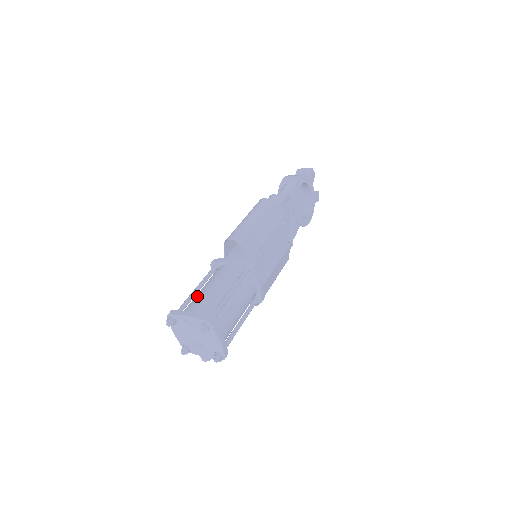
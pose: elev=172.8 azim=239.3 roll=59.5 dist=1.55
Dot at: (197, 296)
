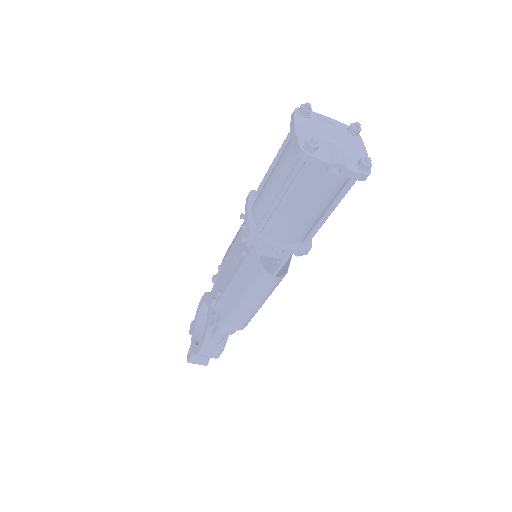
Dot at: occluded
